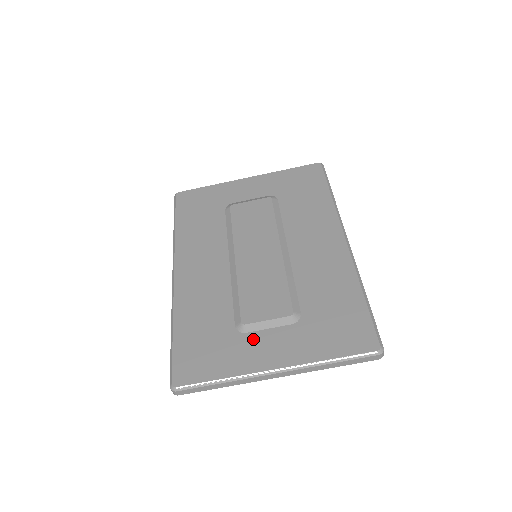
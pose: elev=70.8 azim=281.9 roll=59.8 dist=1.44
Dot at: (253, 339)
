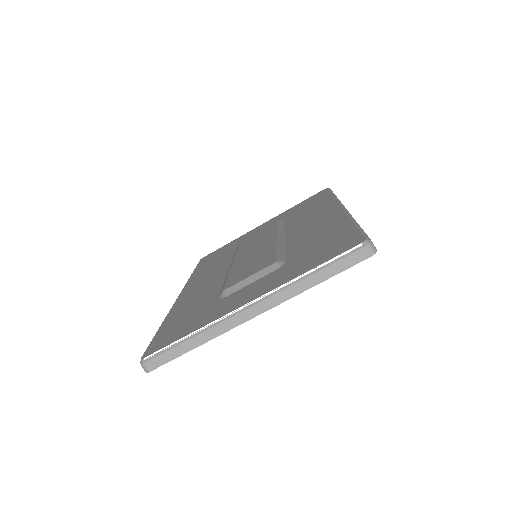
Dot at: (232, 296)
